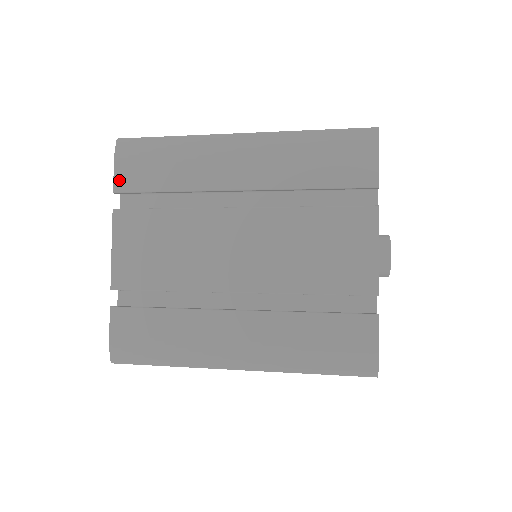
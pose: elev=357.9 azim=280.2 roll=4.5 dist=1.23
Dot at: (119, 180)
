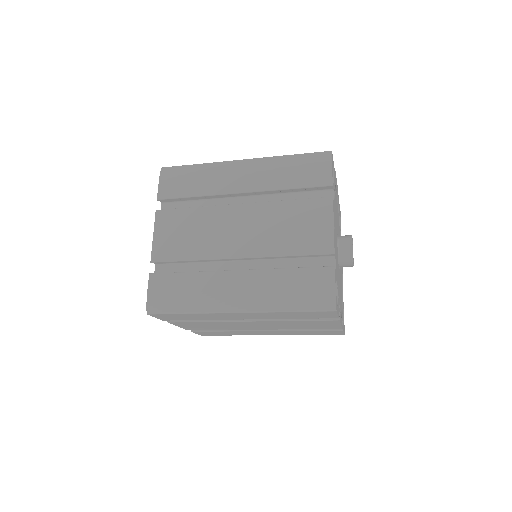
Dot at: (161, 192)
